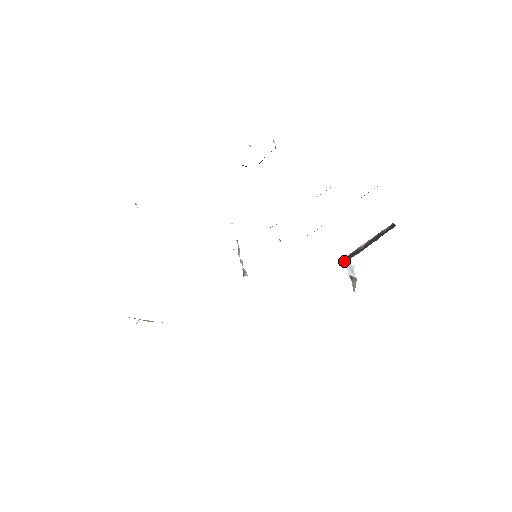
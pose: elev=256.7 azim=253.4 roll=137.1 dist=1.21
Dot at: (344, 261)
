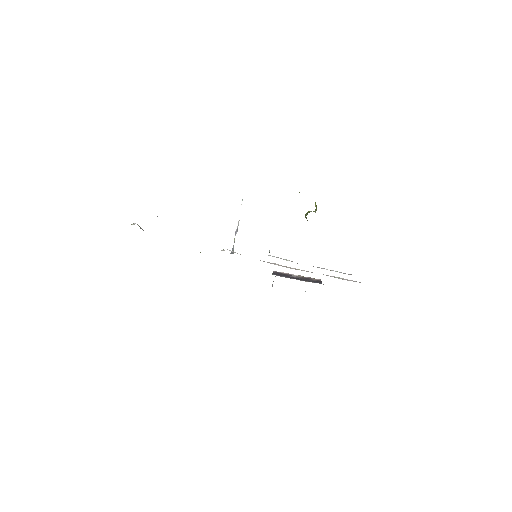
Dot at: (278, 274)
